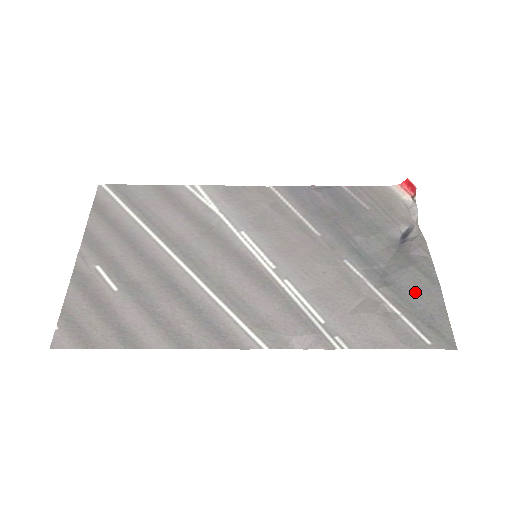
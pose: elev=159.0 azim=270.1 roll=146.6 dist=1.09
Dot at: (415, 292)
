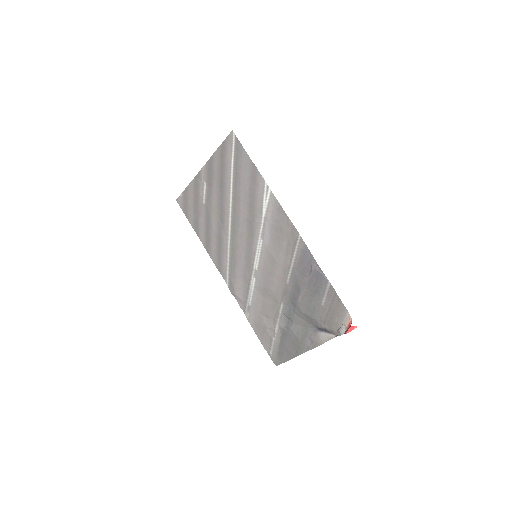
Dot at: (289, 343)
